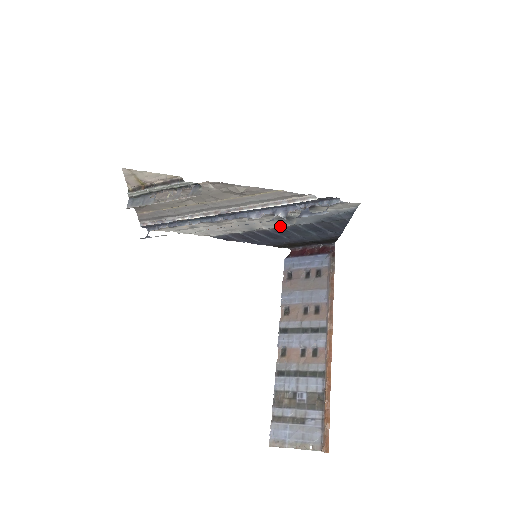
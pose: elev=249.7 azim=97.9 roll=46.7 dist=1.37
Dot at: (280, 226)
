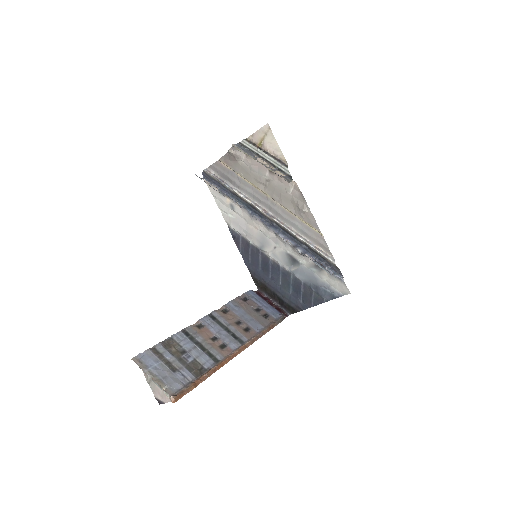
Dot at: (281, 263)
